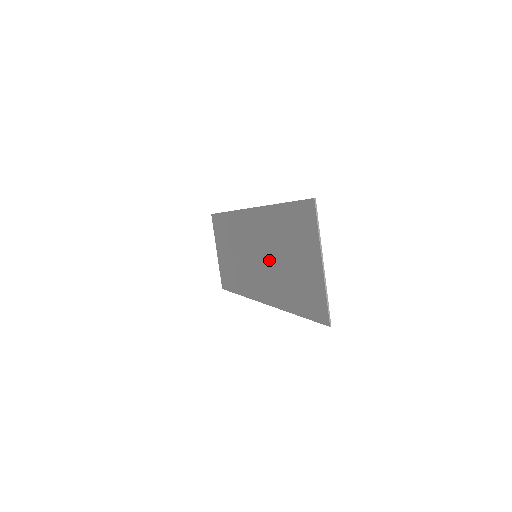
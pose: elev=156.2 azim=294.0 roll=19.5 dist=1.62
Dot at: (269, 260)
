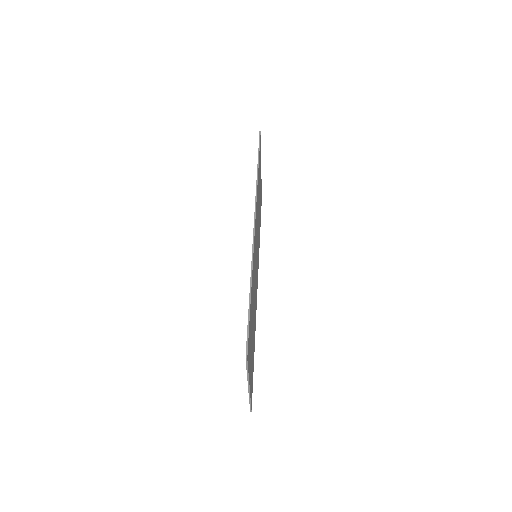
Dot at: occluded
